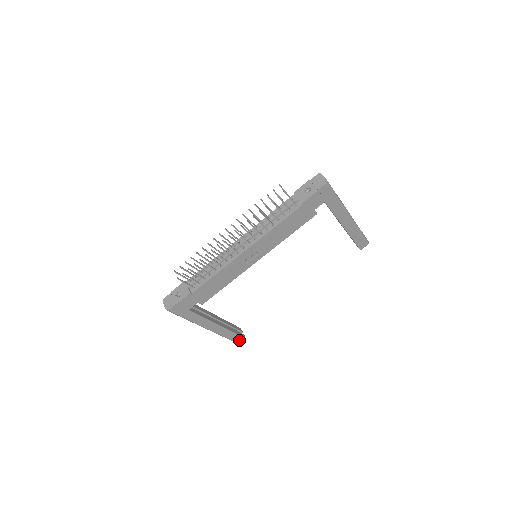
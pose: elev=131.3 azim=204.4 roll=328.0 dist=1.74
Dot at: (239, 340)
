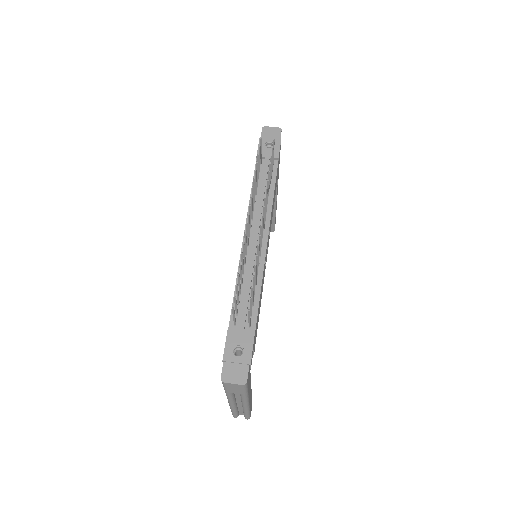
Dot at: occluded
